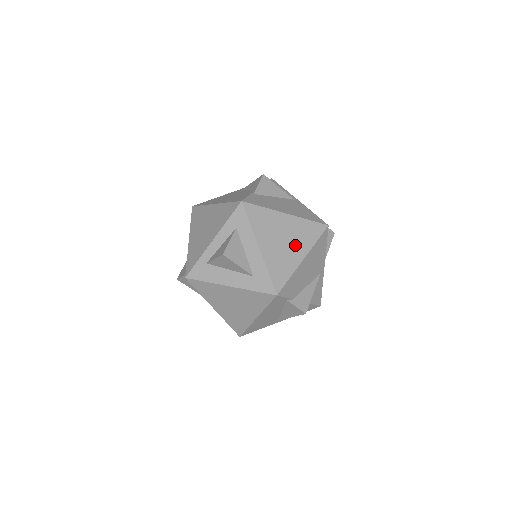
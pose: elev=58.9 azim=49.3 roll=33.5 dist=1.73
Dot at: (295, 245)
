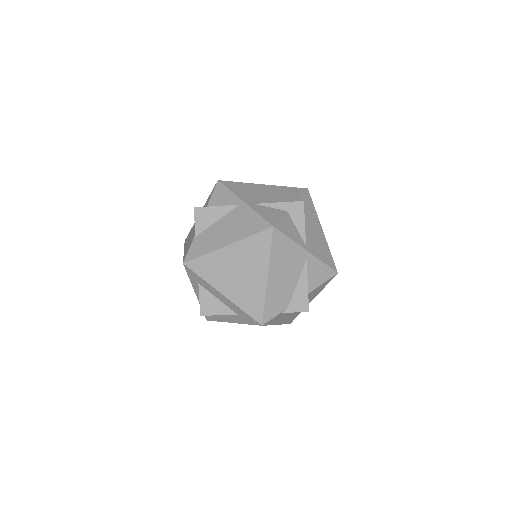
Dot at: (252, 270)
